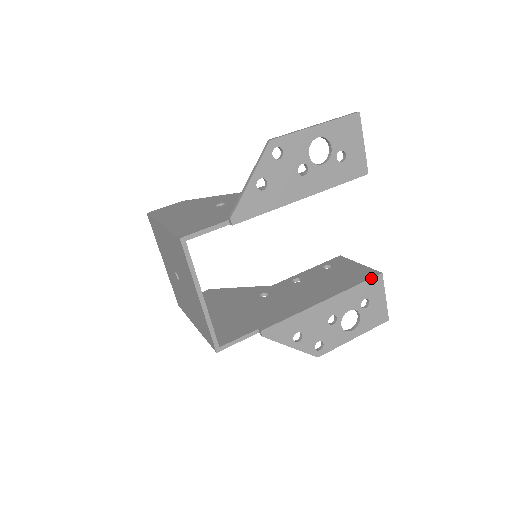
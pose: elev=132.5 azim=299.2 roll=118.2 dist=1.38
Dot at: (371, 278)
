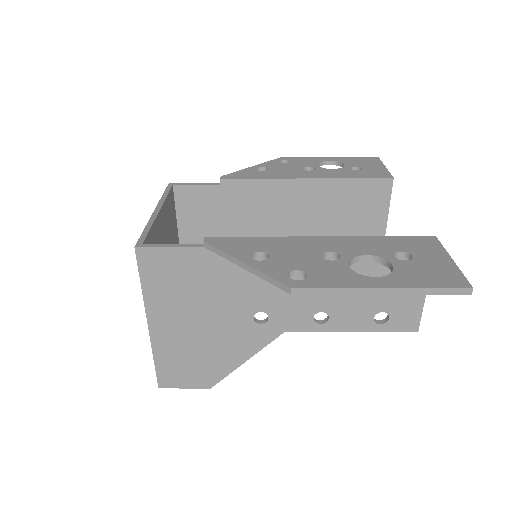
Dot at: (412, 237)
